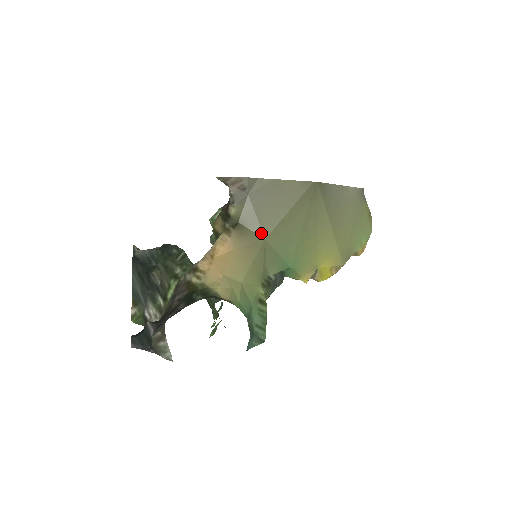
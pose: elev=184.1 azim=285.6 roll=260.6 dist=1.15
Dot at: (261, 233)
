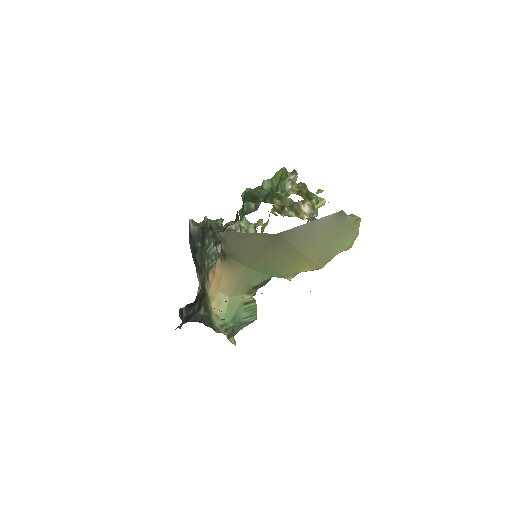
Dot at: (242, 263)
